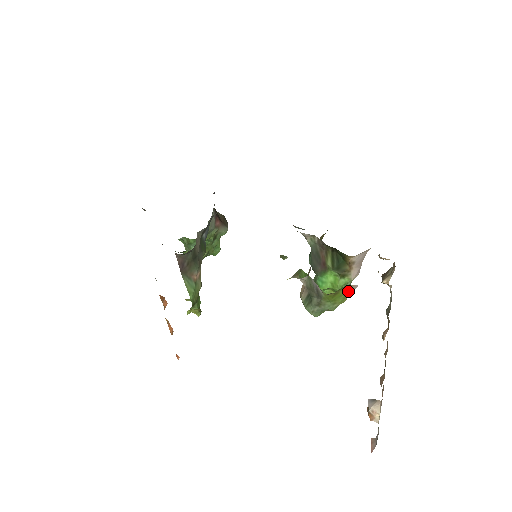
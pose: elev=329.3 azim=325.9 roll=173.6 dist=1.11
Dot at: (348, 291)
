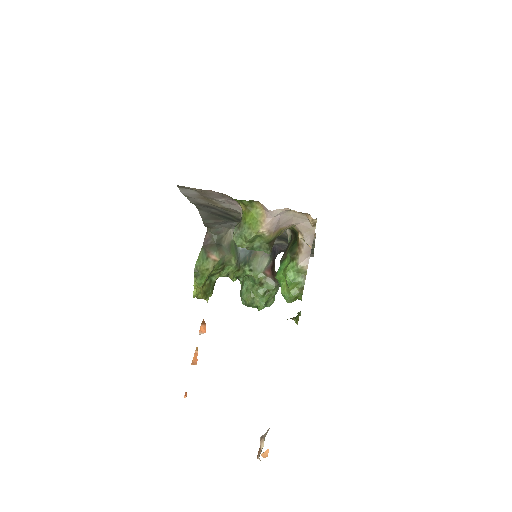
Dot at: (261, 217)
